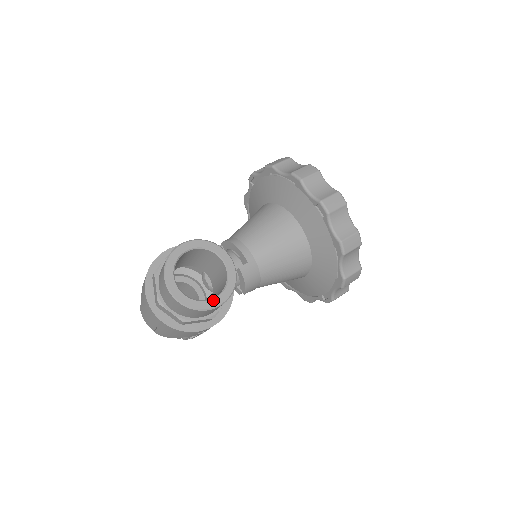
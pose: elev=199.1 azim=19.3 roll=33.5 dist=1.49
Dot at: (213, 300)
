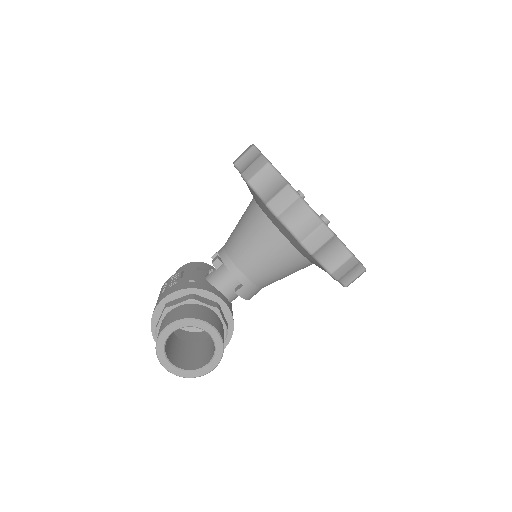
Dot at: (206, 367)
